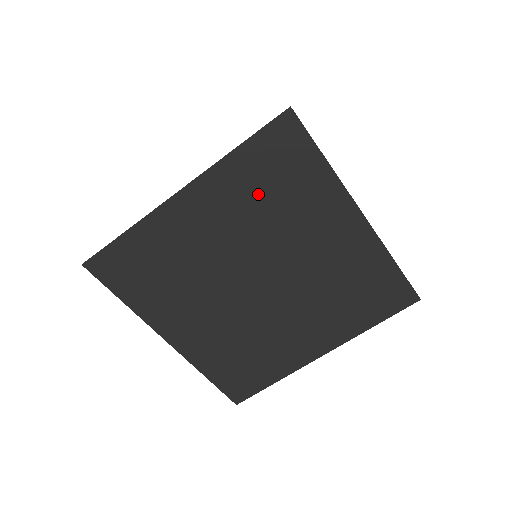
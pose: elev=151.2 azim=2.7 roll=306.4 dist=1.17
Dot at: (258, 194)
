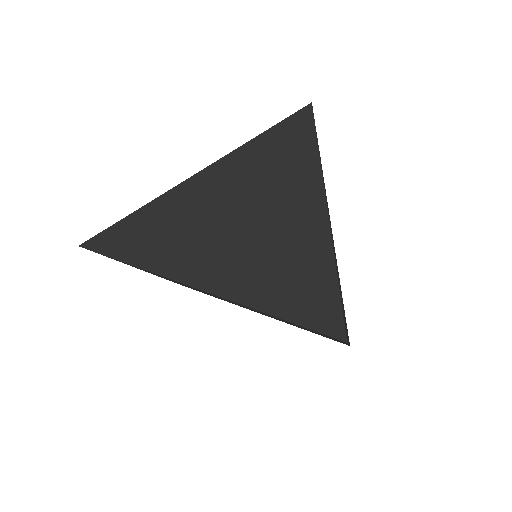
Dot at: occluded
